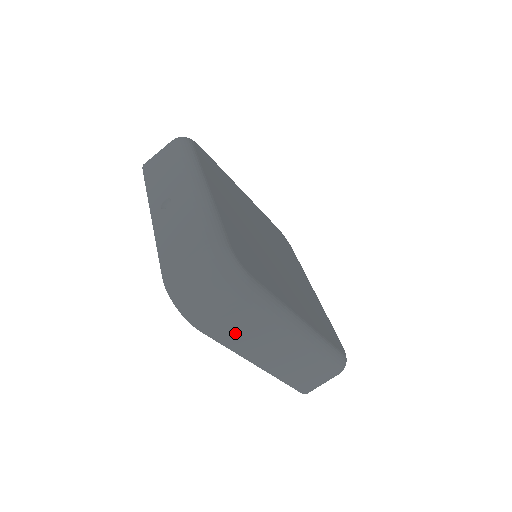
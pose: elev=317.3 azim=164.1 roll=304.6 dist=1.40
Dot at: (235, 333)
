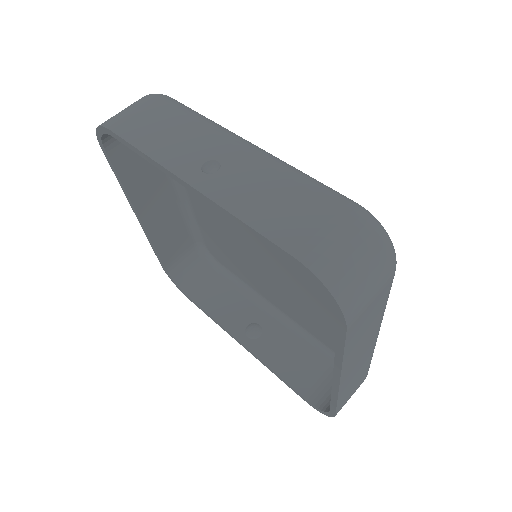
Dot at: (360, 331)
